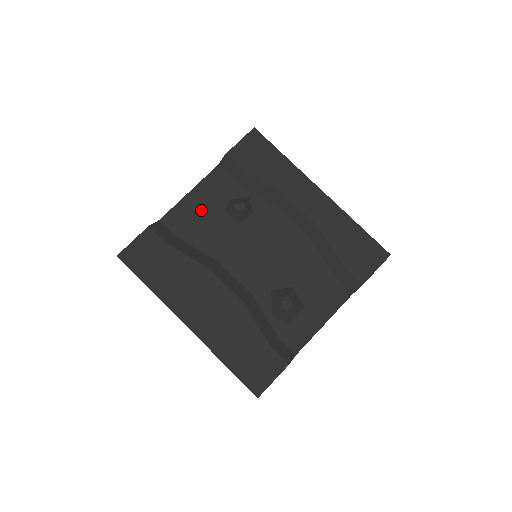
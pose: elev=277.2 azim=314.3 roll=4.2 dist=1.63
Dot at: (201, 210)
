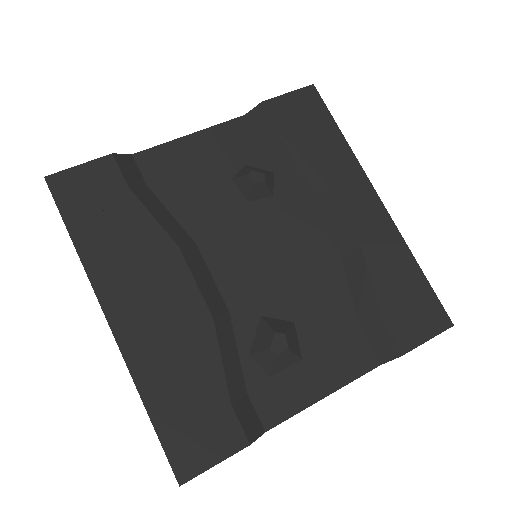
Dot at: (199, 164)
